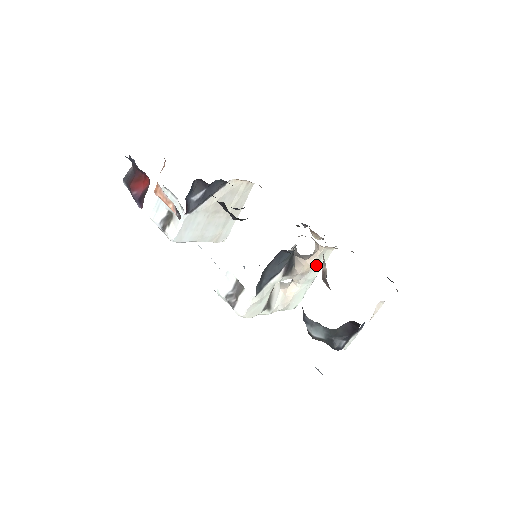
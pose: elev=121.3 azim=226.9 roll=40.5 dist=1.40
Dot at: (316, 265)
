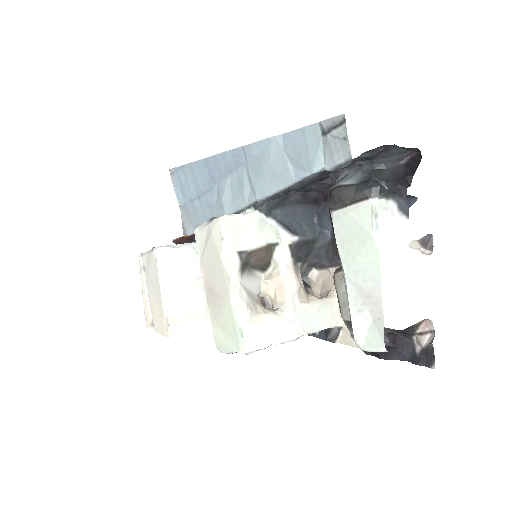
Dot at: (313, 312)
